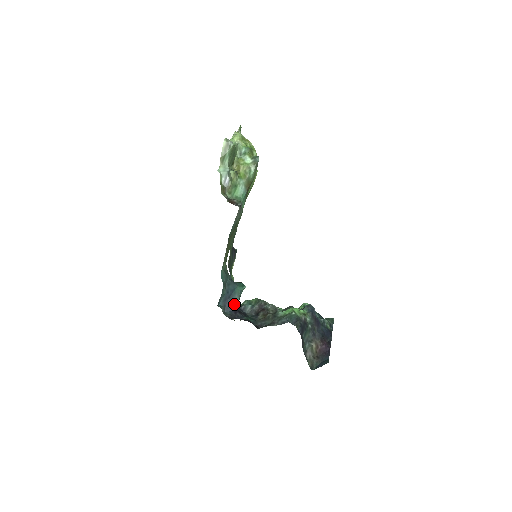
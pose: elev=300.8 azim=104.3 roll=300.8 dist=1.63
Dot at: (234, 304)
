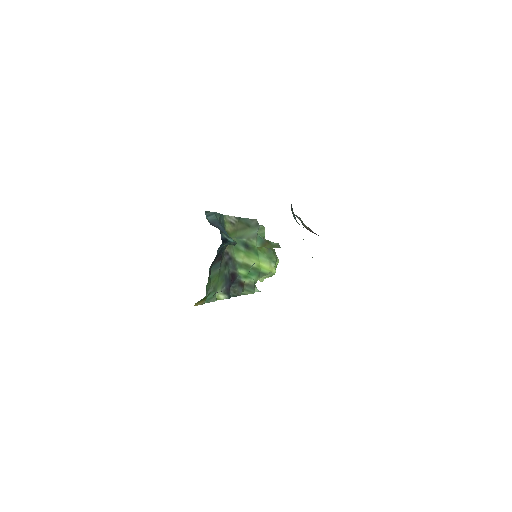
Dot at: (220, 231)
